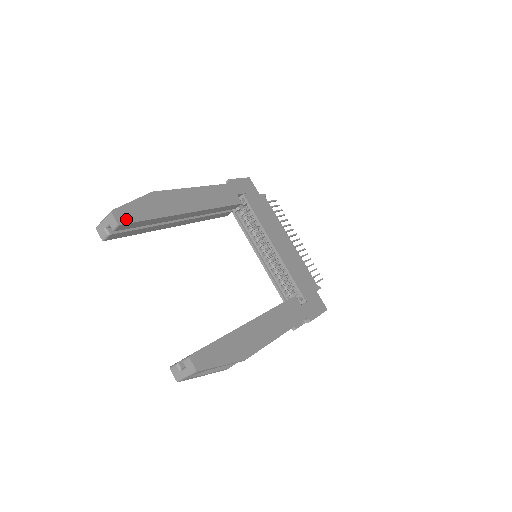
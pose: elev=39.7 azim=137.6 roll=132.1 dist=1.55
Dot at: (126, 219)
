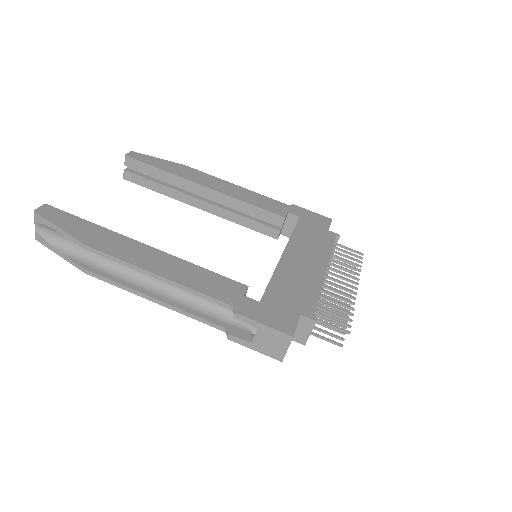
Dot at: (136, 157)
